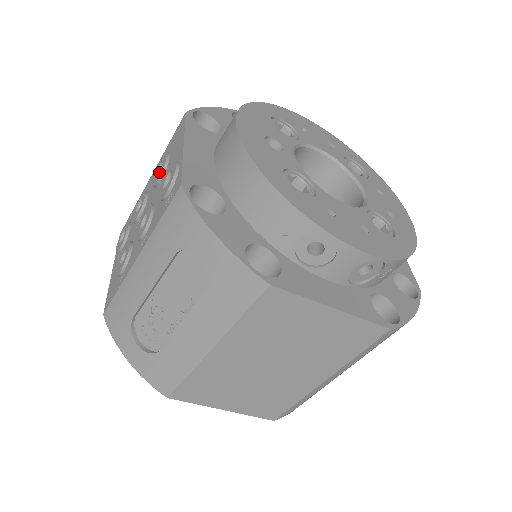
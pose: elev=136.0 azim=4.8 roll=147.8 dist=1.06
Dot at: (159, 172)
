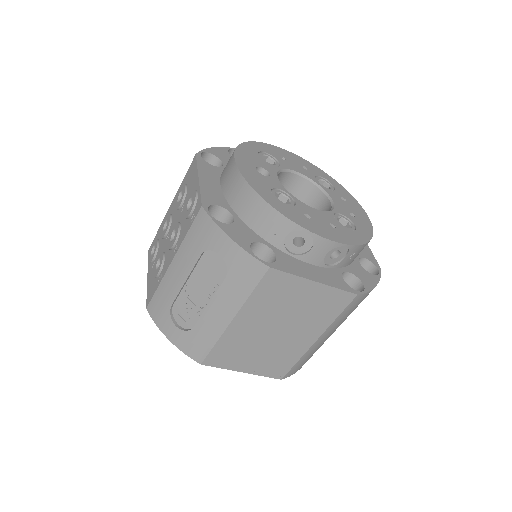
Dot at: (180, 199)
